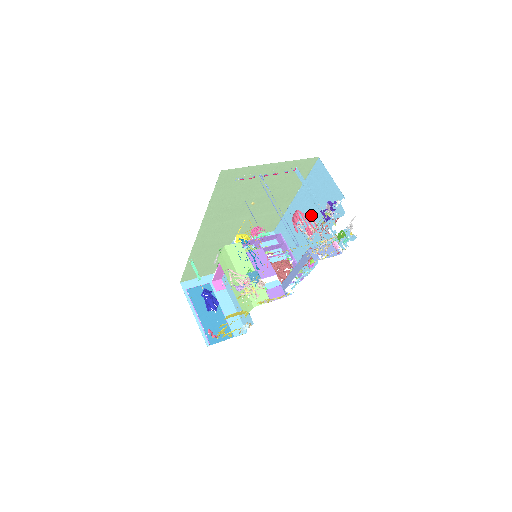
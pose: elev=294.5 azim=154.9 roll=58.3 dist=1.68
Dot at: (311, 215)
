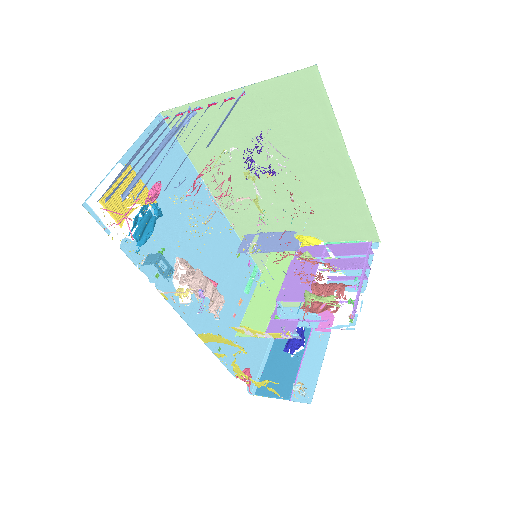
Dot at: occluded
